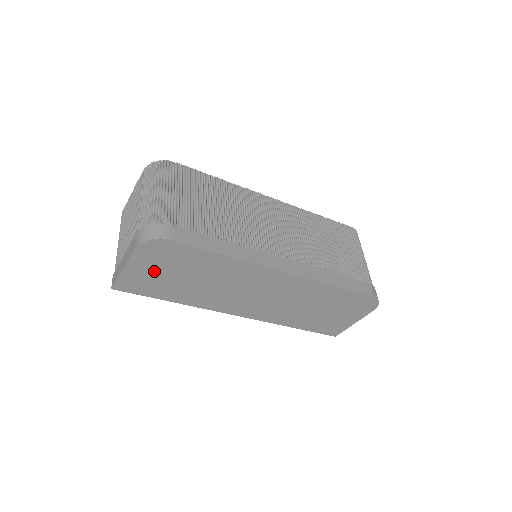
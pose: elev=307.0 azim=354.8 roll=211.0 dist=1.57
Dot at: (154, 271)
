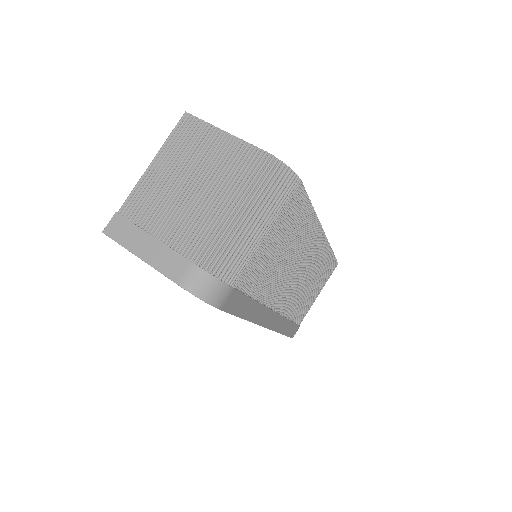
Dot at: occluded
